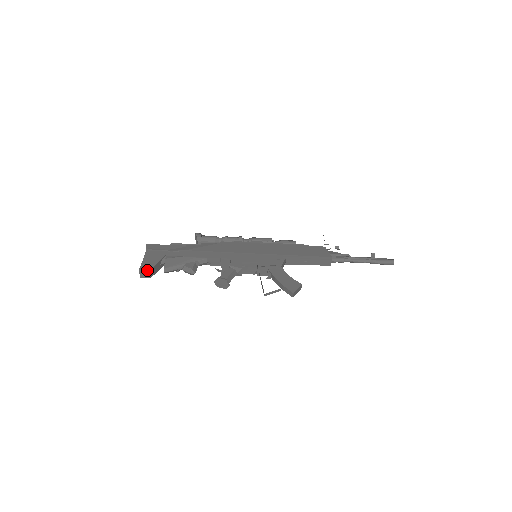
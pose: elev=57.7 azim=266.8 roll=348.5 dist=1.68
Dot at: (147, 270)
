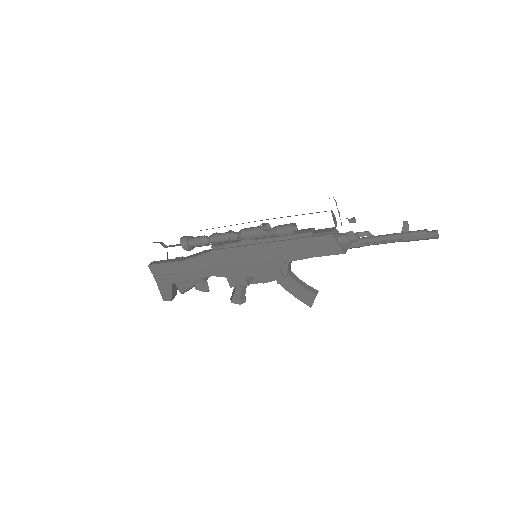
Dot at: occluded
